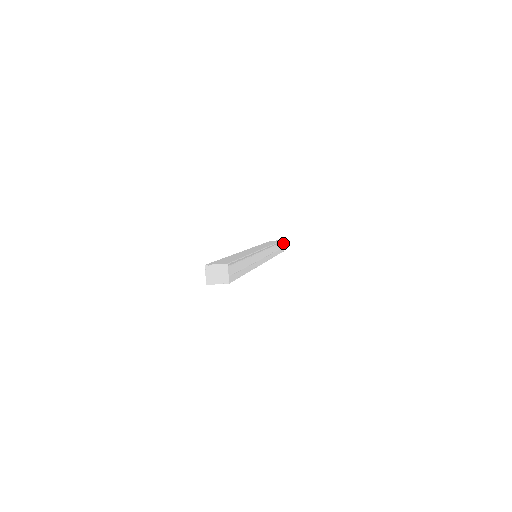
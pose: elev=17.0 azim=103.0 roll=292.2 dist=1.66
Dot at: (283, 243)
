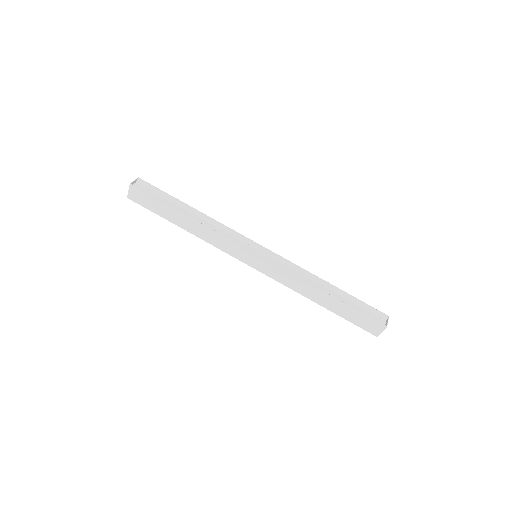
Dot at: (388, 319)
